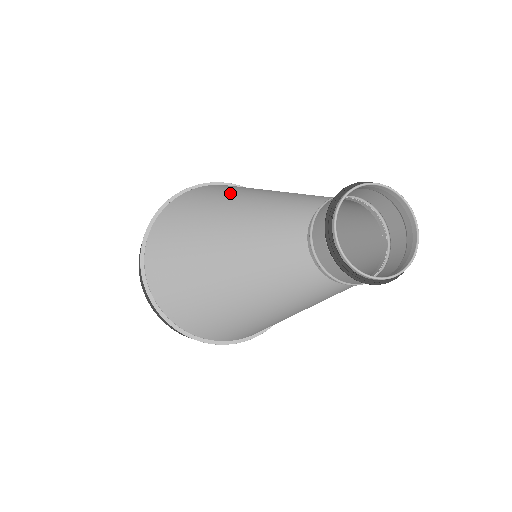
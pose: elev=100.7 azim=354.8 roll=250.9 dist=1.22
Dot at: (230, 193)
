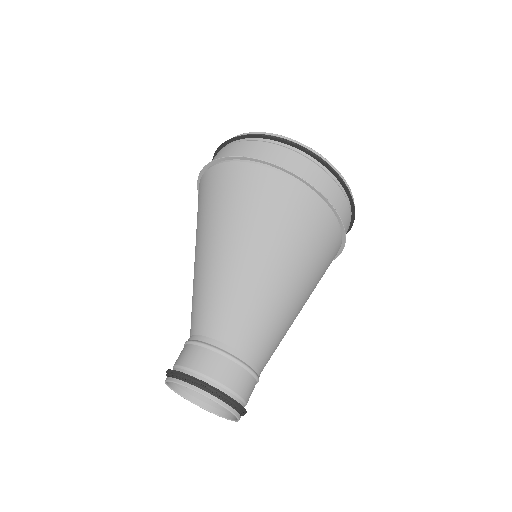
Dot at: occluded
